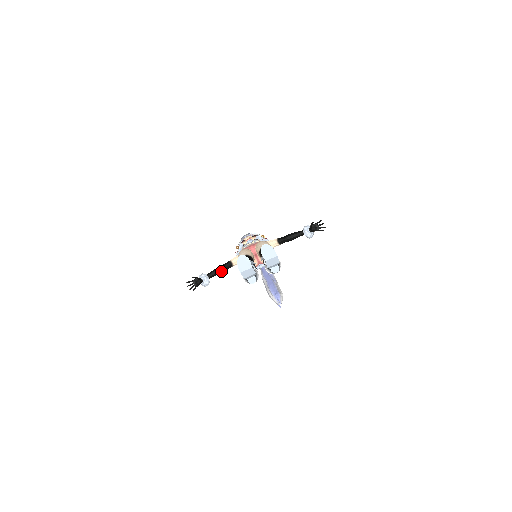
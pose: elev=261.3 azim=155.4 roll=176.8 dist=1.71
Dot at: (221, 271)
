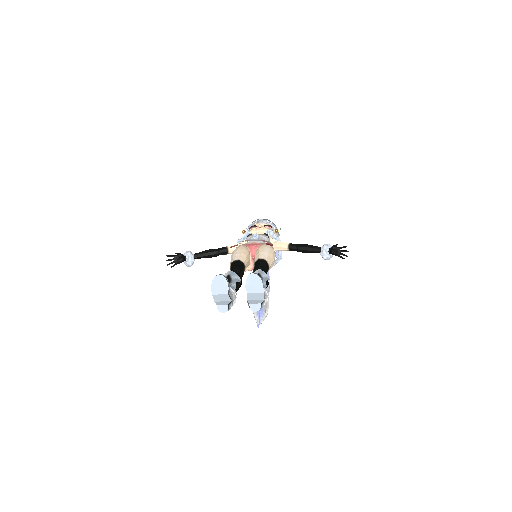
Dot at: (212, 255)
